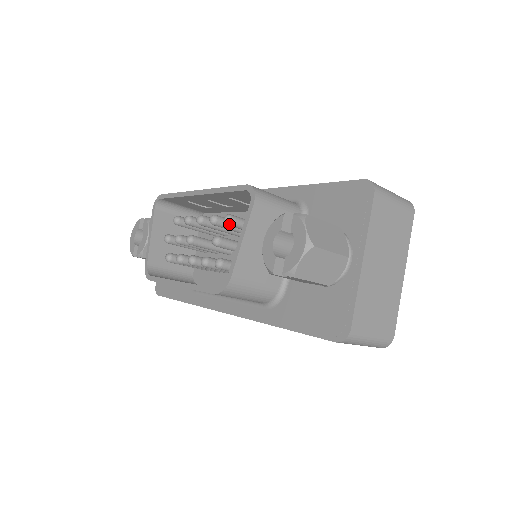
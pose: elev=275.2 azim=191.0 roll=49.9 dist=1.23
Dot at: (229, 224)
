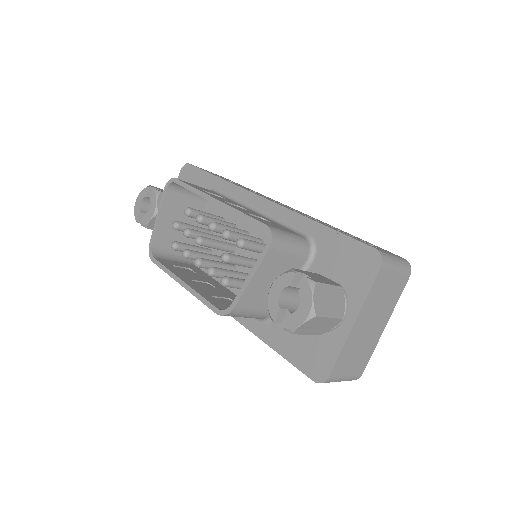
Dot at: occluded
